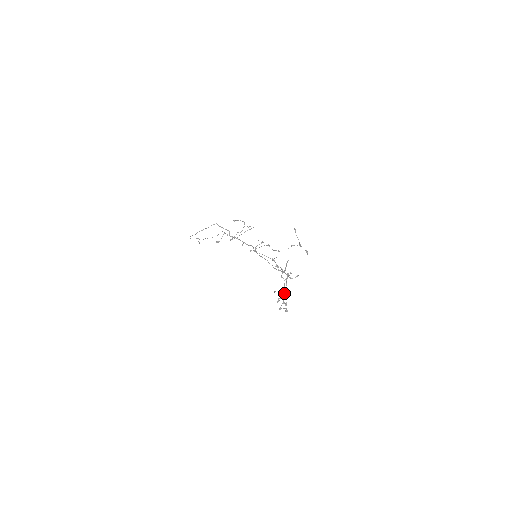
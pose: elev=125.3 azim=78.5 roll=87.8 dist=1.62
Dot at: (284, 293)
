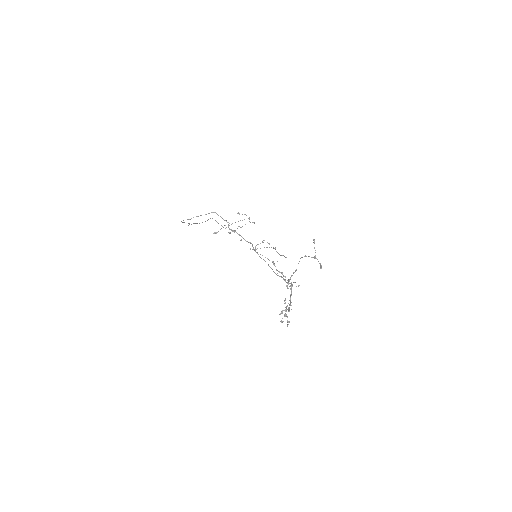
Dot at: (285, 303)
